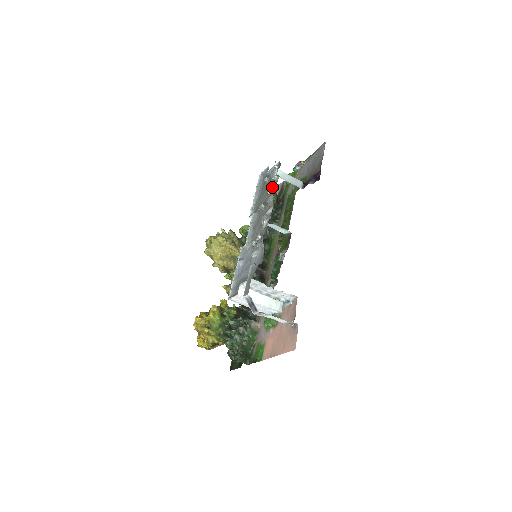
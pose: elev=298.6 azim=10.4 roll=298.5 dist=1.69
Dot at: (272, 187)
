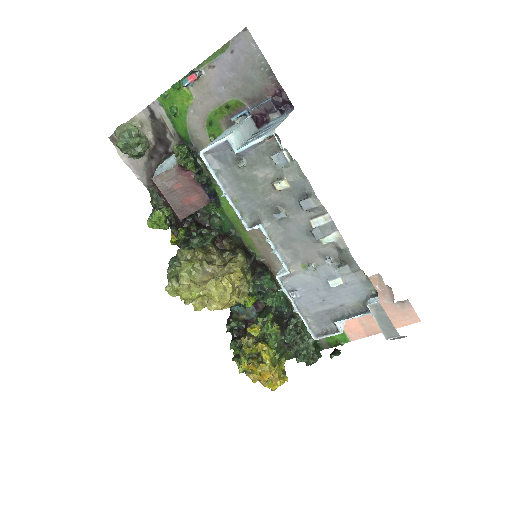
Dot at: (290, 181)
